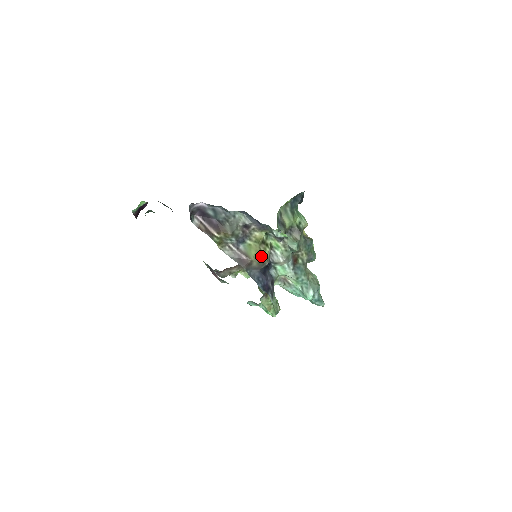
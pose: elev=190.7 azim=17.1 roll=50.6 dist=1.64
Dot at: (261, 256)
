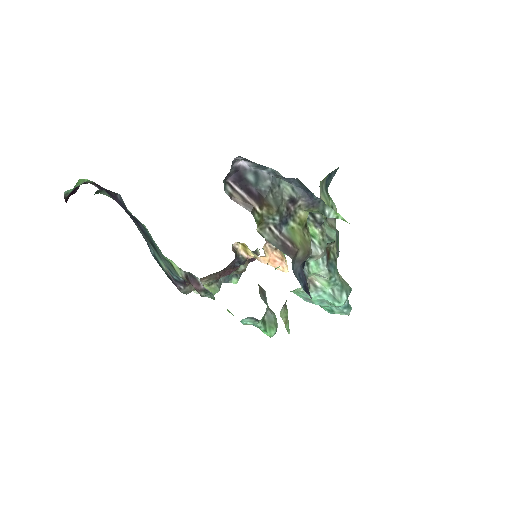
Dot at: (306, 244)
